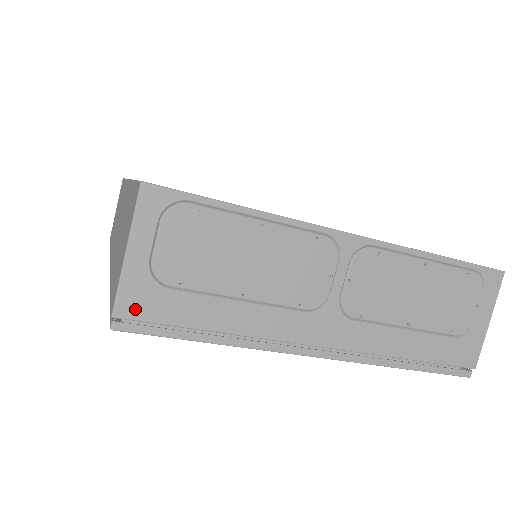
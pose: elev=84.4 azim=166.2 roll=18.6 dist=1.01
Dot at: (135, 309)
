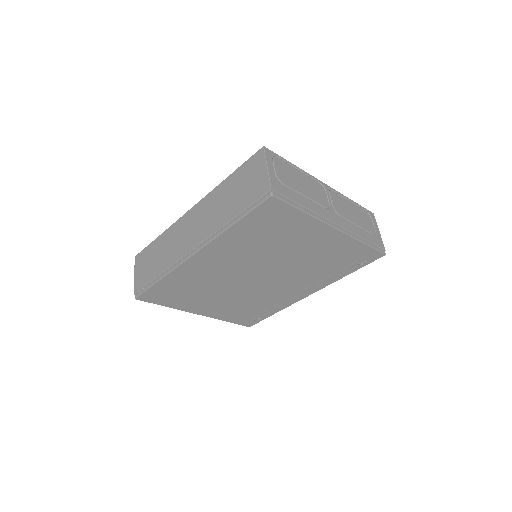
Dot at: (277, 189)
